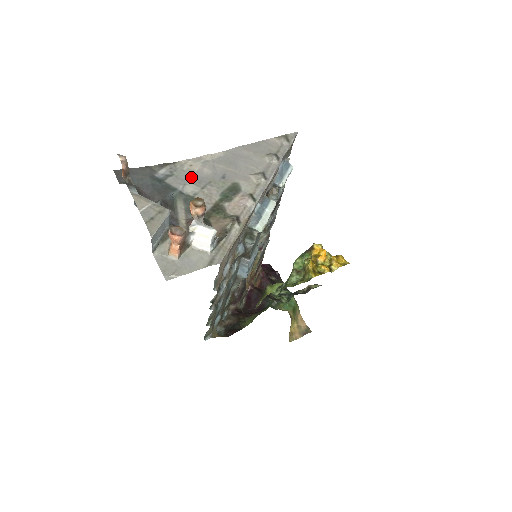
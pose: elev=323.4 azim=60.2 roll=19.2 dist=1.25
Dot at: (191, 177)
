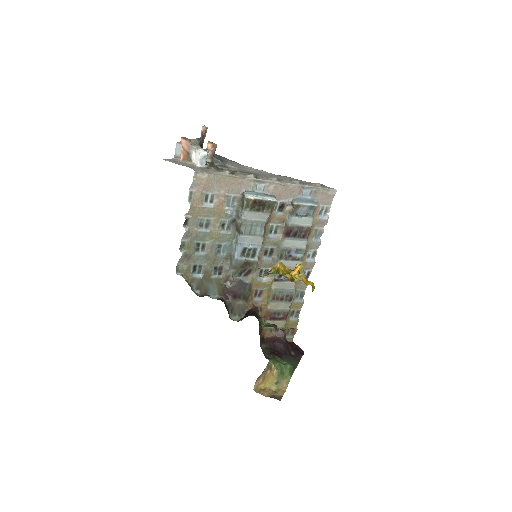
Dot at: (240, 167)
